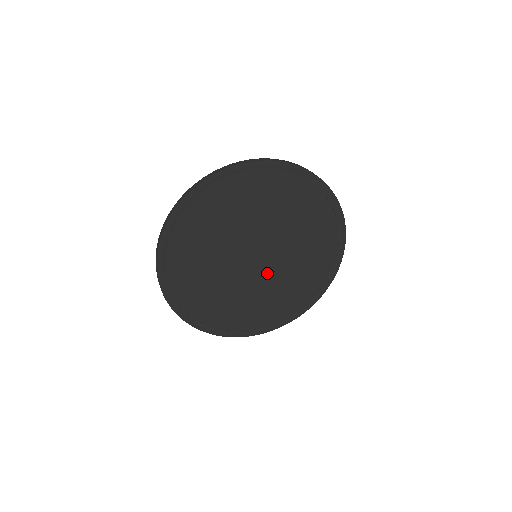
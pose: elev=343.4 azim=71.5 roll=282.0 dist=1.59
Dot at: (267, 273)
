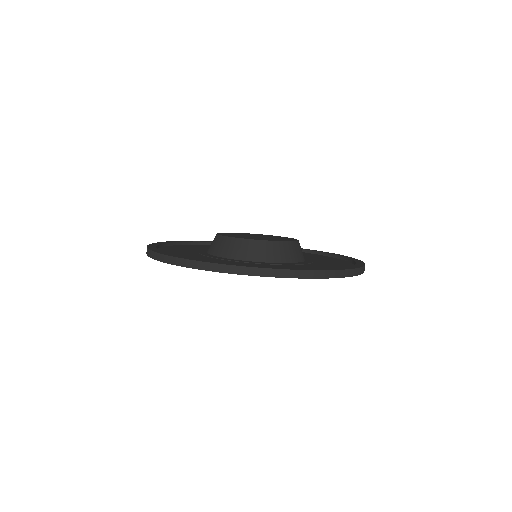
Dot at: occluded
